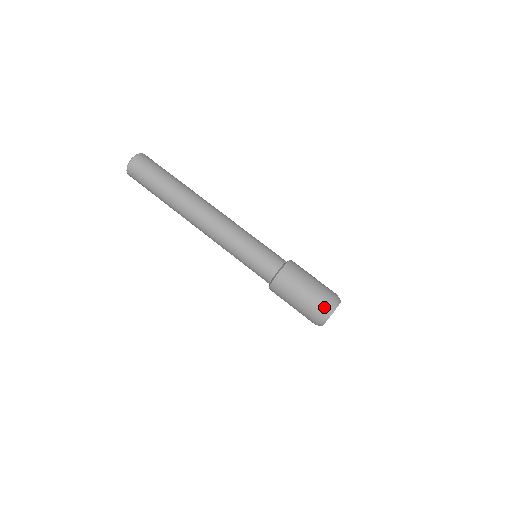
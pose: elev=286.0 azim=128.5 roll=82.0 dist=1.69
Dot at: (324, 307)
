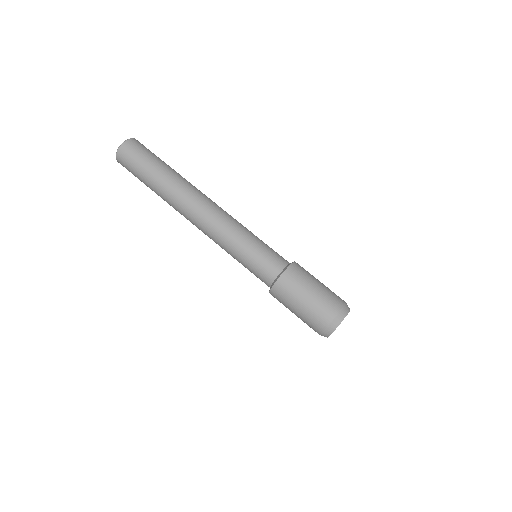
Dot at: (319, 330)
